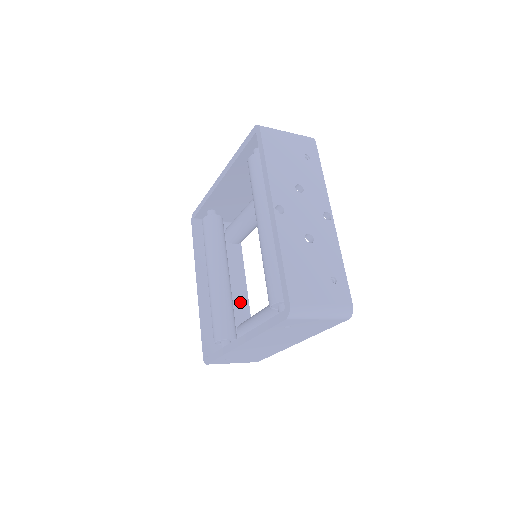
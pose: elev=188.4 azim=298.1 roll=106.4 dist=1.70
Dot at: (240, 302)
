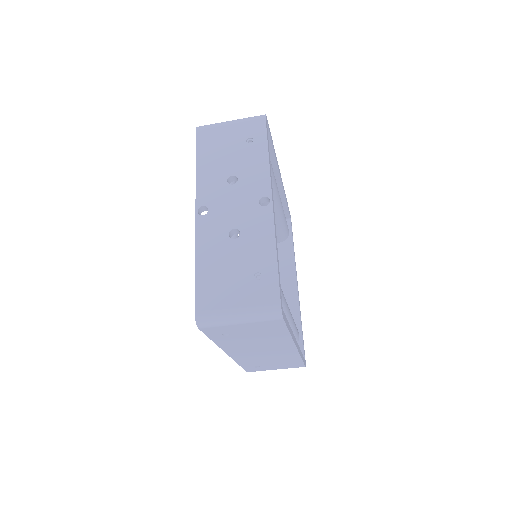
Dot at: (288, 303)
